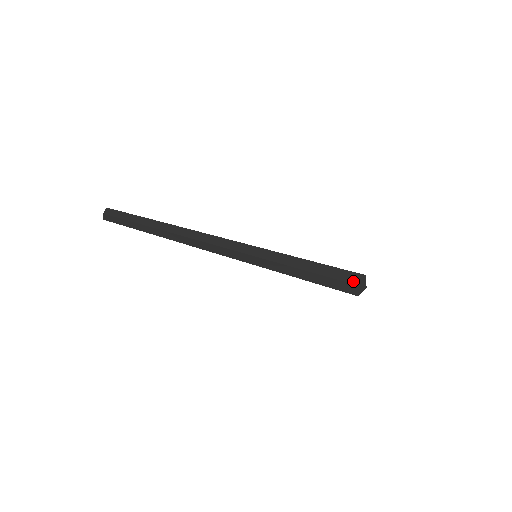
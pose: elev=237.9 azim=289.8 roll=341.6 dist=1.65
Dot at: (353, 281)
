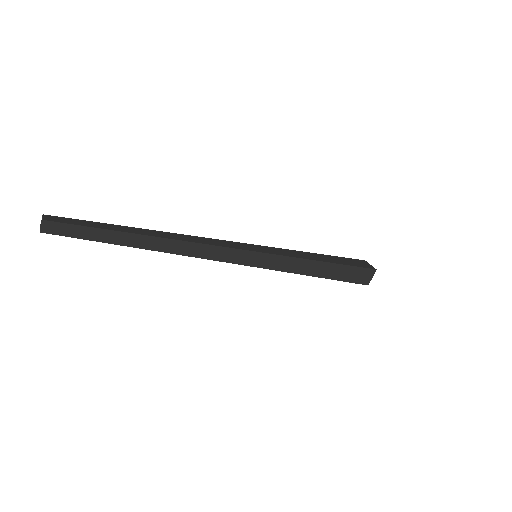
Dot at: (358, 280)
